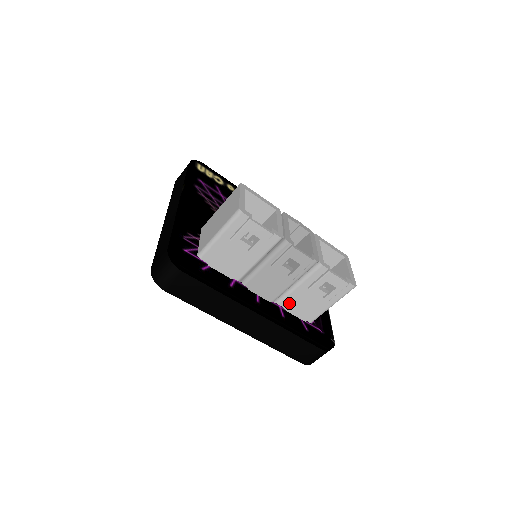
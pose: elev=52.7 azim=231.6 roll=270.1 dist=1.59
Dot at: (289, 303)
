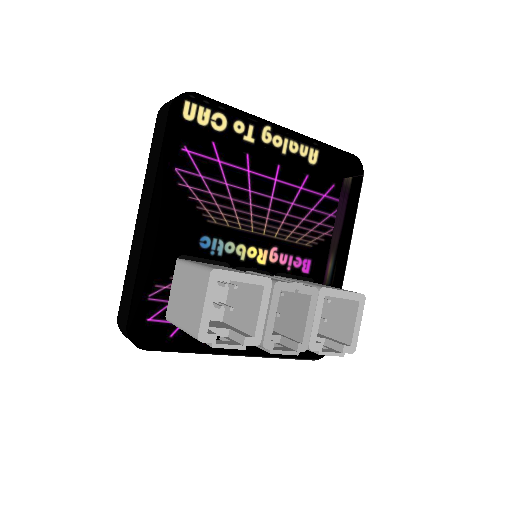
Dot at: occluded
